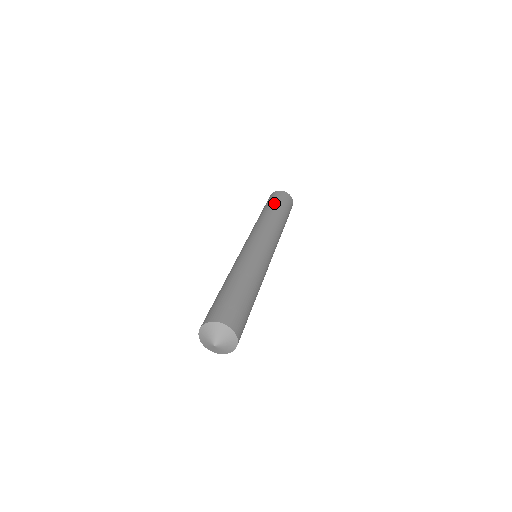
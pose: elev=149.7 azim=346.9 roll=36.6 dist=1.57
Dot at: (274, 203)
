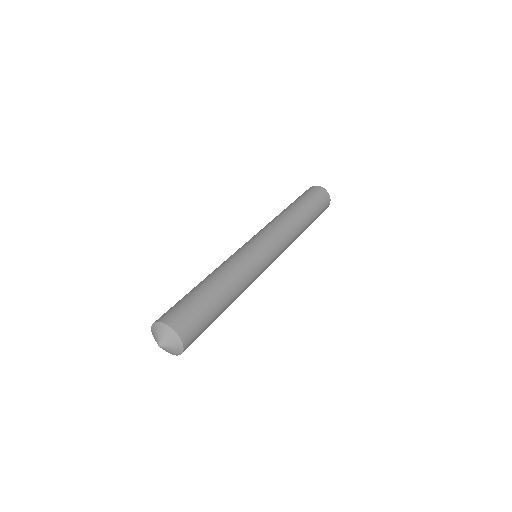
Dot at: (313, 207)
